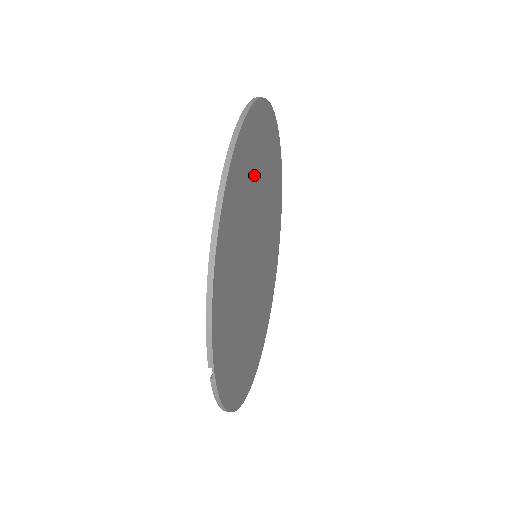
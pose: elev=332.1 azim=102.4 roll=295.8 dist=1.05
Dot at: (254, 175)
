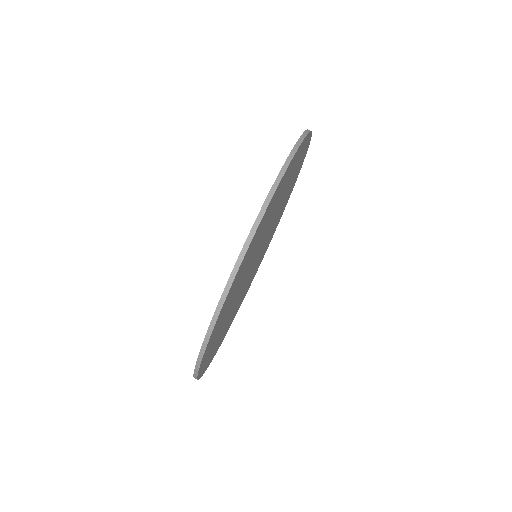
Dot at: (248, 262)
